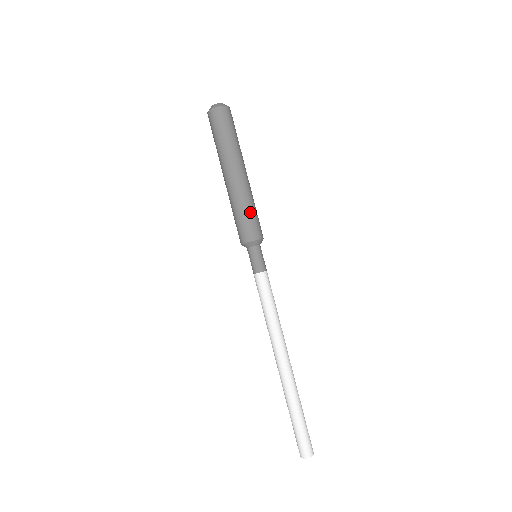
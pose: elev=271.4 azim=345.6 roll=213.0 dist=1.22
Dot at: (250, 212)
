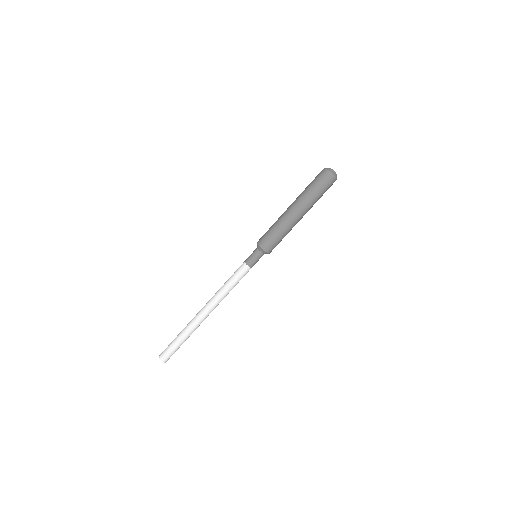
Dot at: (277, 234)
